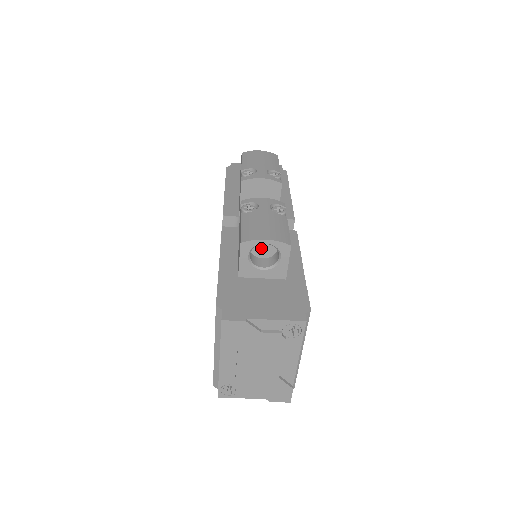
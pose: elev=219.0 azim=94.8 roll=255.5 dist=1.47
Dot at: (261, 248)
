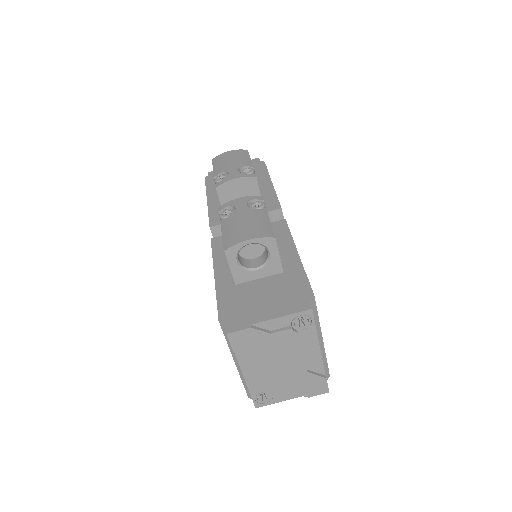
Dot at: (249, 249)
